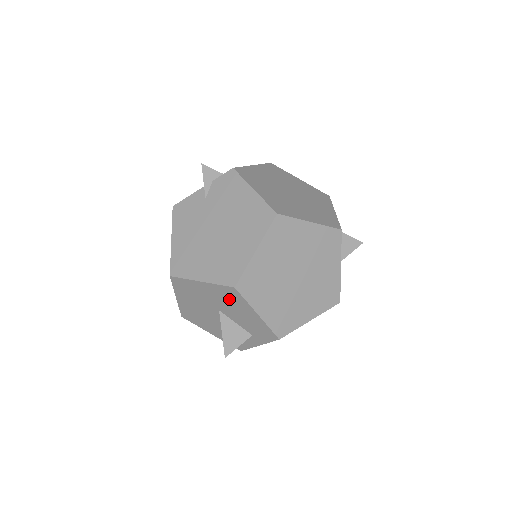
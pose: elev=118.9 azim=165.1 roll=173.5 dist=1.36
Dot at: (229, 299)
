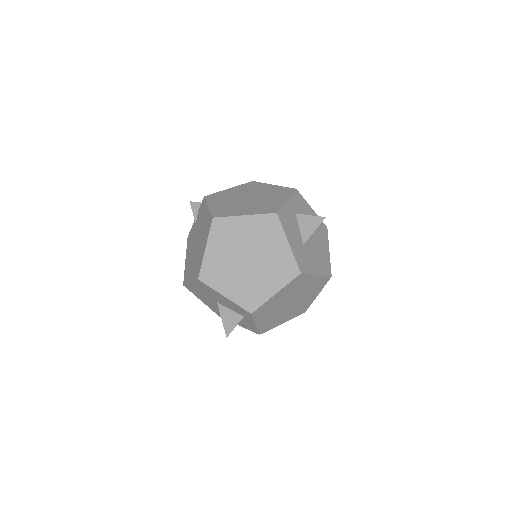
Dot at: (208, 290)
